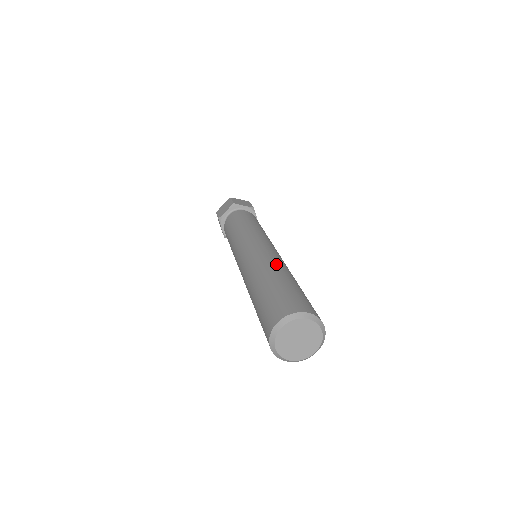
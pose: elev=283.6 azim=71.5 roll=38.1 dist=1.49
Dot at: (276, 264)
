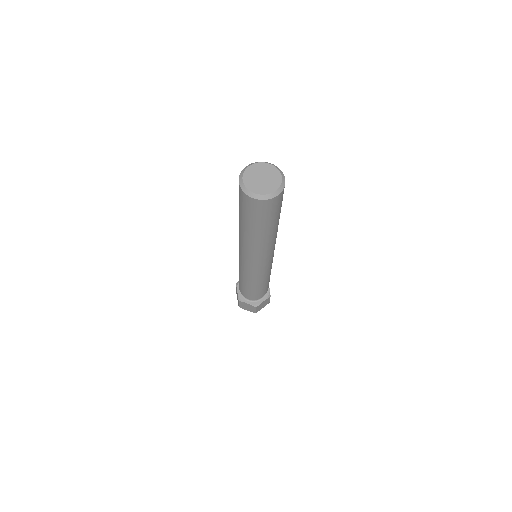
Dot at: occluded
